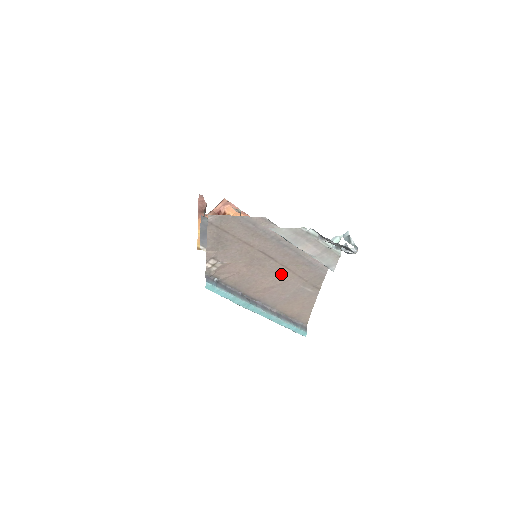
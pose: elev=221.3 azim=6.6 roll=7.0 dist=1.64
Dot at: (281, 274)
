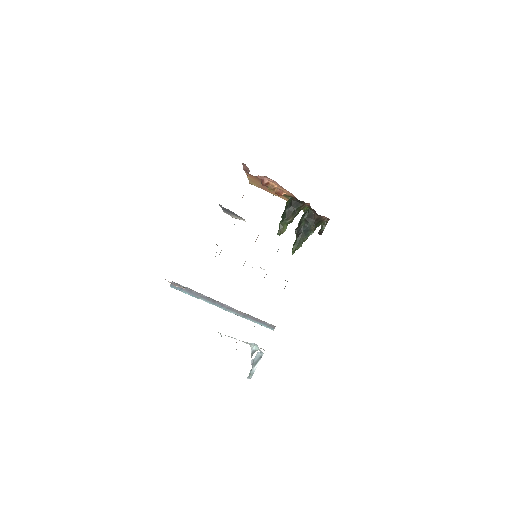
Dot at: occluded
